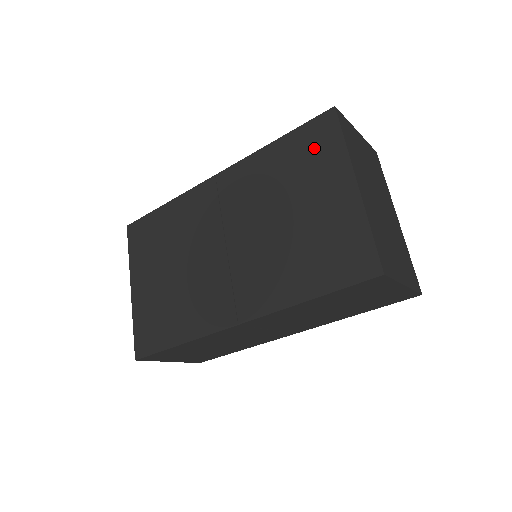
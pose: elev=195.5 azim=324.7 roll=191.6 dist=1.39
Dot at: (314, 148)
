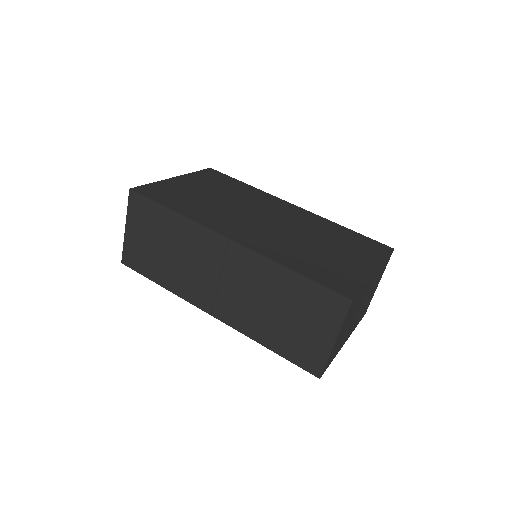
Dot at: (366, 246)
